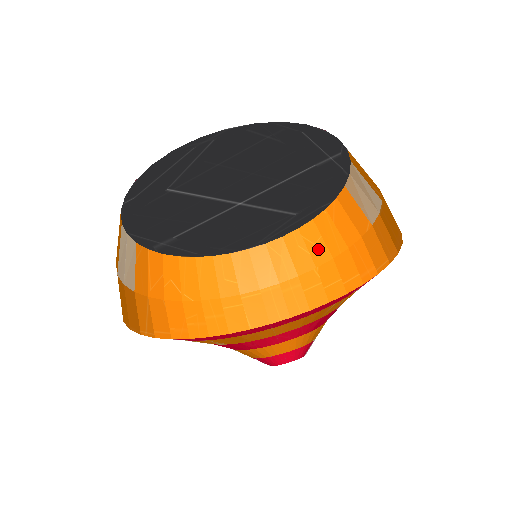
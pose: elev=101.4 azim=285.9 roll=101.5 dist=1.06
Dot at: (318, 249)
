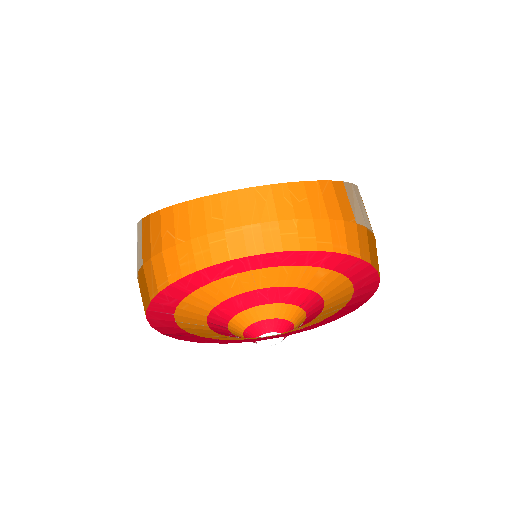
Dot at: (301, 206)
